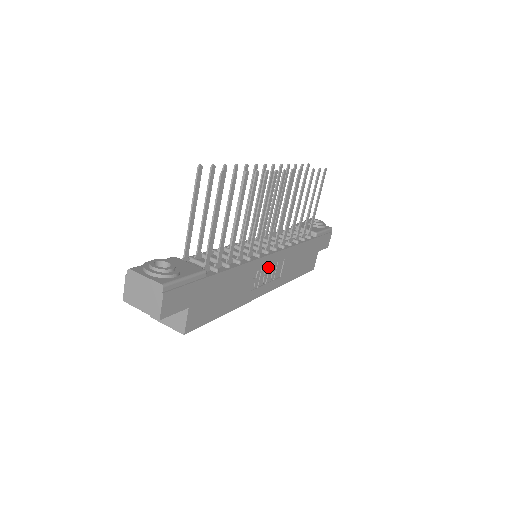
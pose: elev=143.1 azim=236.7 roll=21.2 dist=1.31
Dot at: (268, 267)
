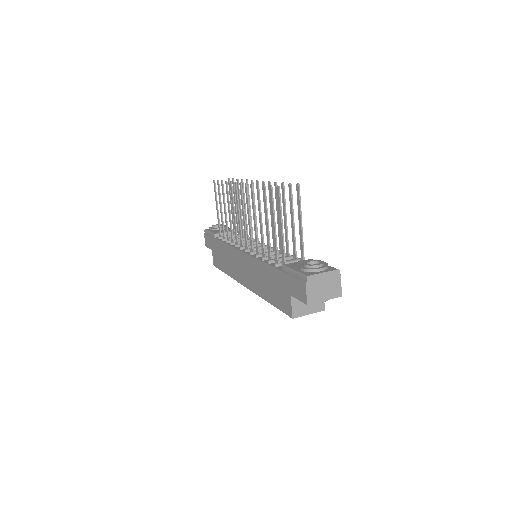
Dot at: occluded
